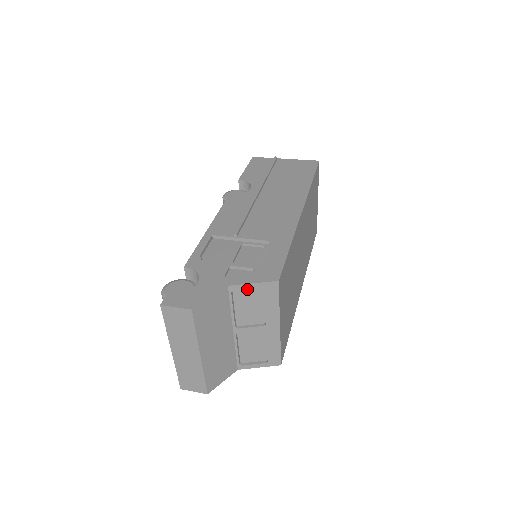
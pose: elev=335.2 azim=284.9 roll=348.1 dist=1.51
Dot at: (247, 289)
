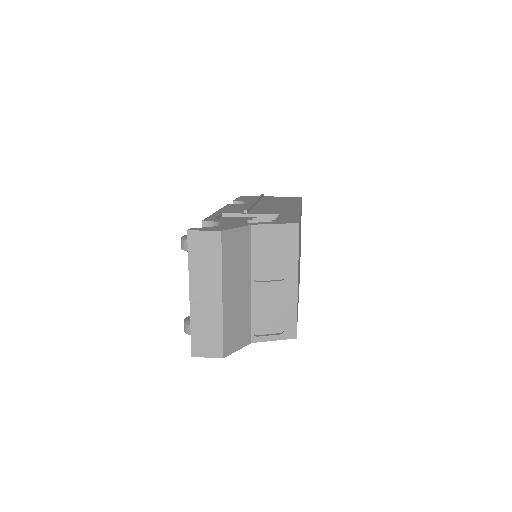
Dot at: (268, 233)
